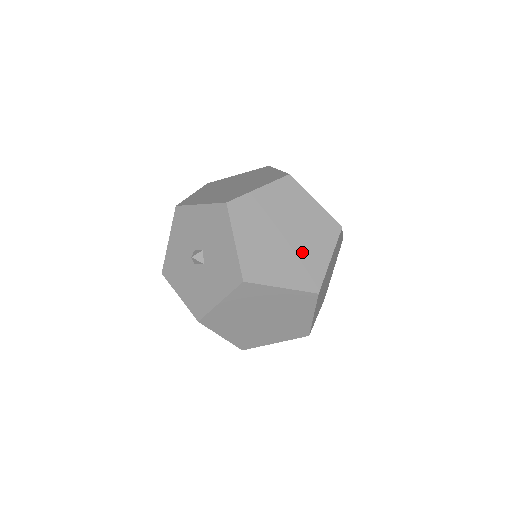
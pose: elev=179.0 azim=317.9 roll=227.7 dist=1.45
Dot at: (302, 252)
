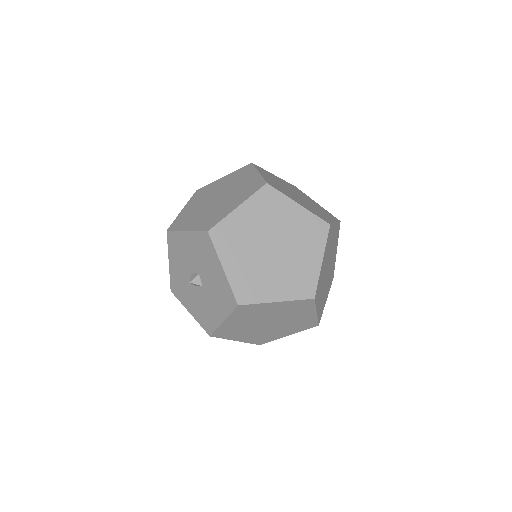
Dot at: (292, 261)
